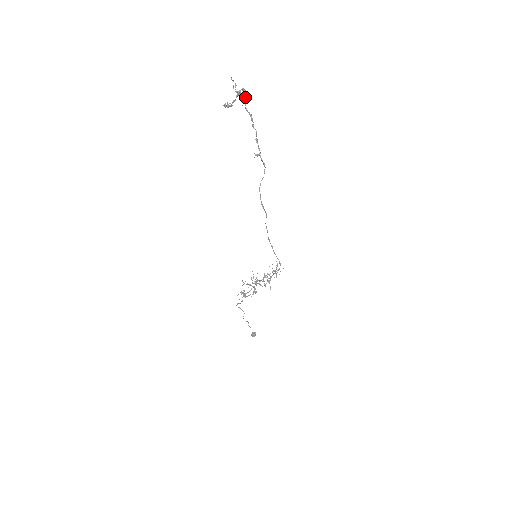
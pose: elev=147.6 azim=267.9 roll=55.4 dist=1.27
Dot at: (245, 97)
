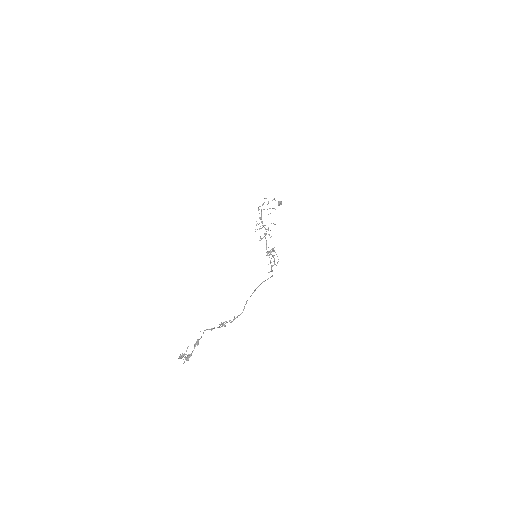
Dot at: (200, 338)
